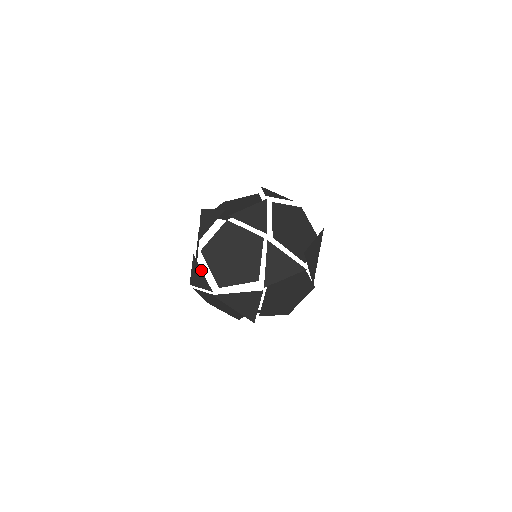
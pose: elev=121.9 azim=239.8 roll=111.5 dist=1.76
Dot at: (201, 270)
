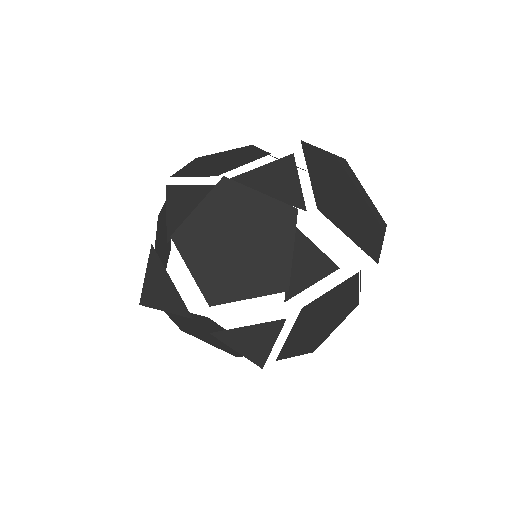
Dot at: occluded
